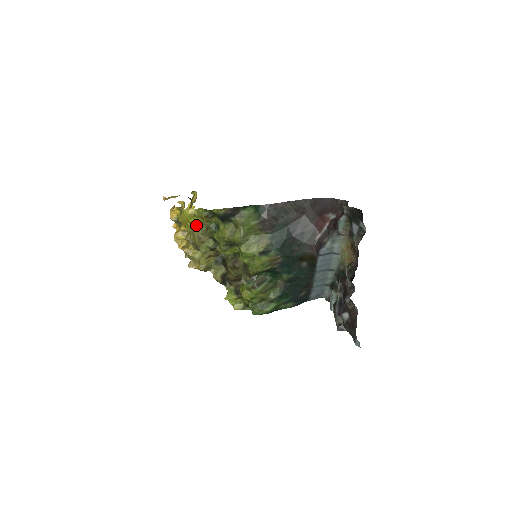
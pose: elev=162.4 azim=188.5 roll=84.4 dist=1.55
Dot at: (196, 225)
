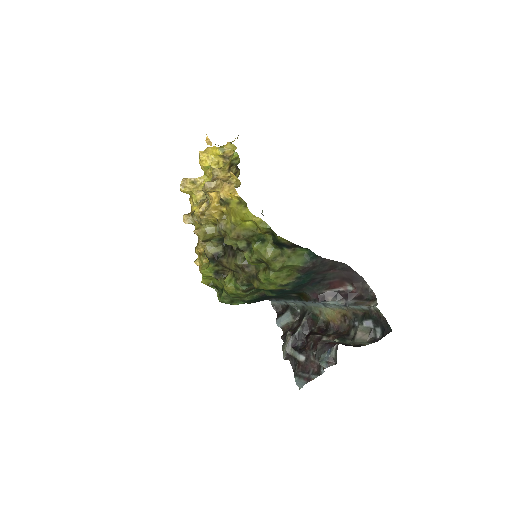
Dot at: (245, 225)
